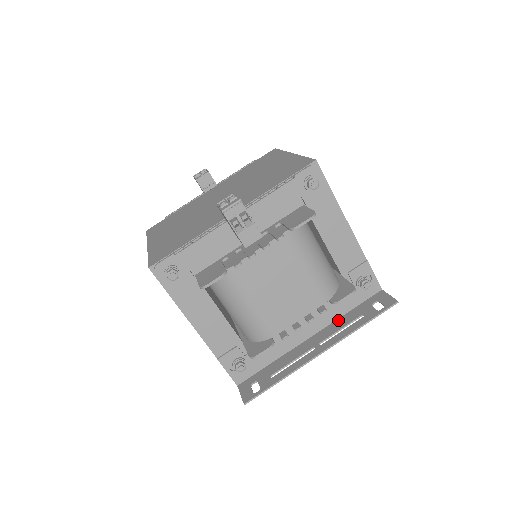
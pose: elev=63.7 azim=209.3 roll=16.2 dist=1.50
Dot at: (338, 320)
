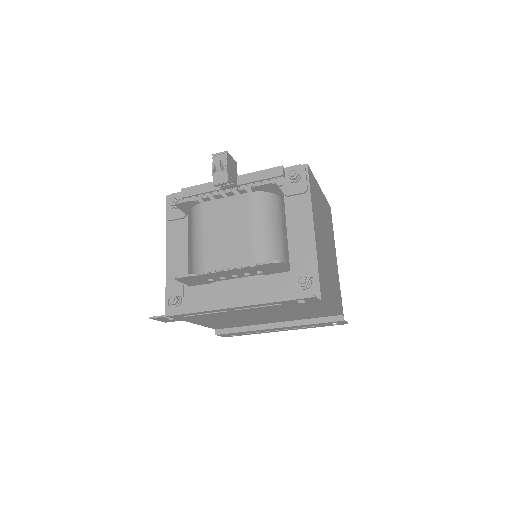
Dot at: occluded
